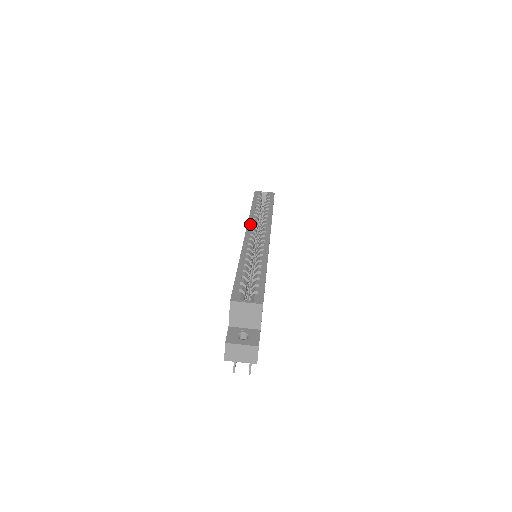
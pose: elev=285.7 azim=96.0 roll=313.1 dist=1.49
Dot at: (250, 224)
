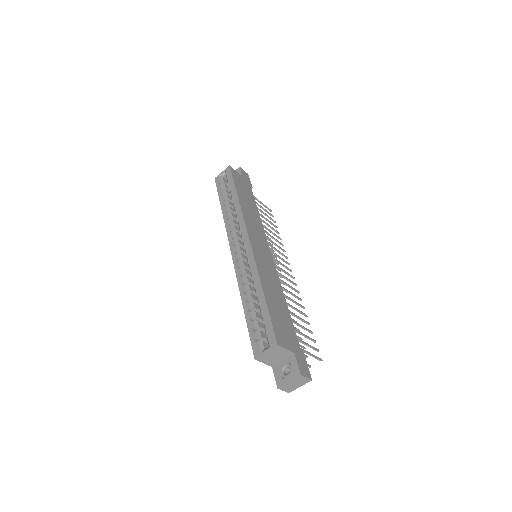
Dot at: (229, 237)
